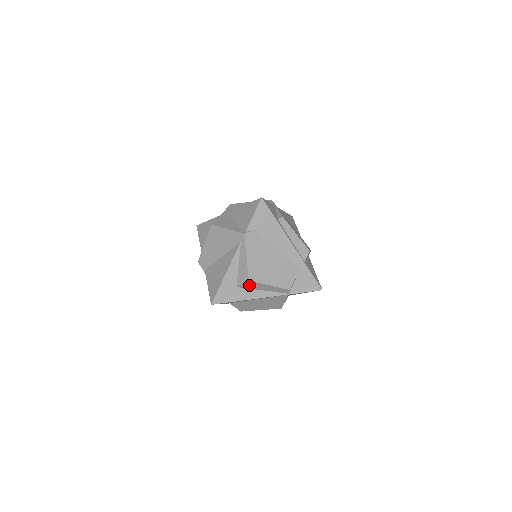
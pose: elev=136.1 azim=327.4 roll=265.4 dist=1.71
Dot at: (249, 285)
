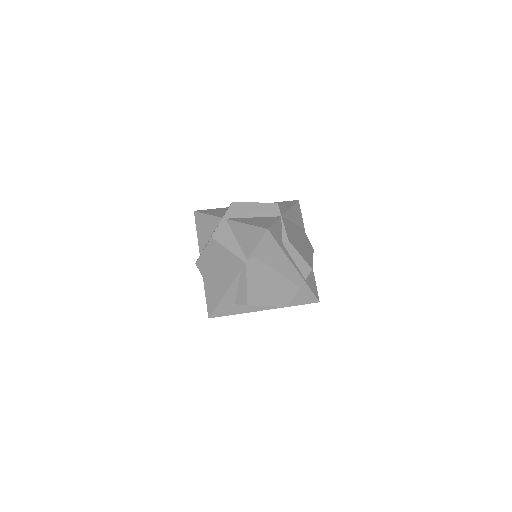
Dot at: occluded
